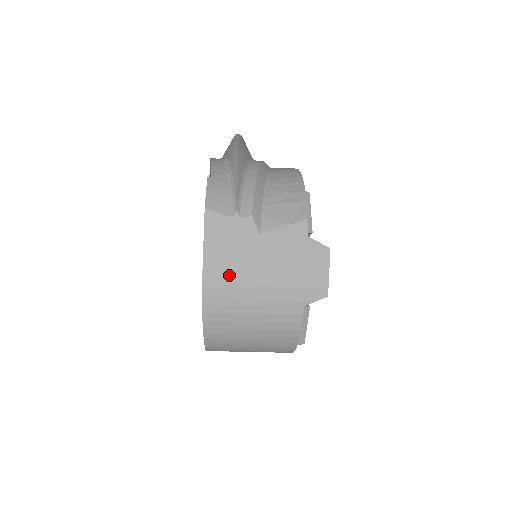
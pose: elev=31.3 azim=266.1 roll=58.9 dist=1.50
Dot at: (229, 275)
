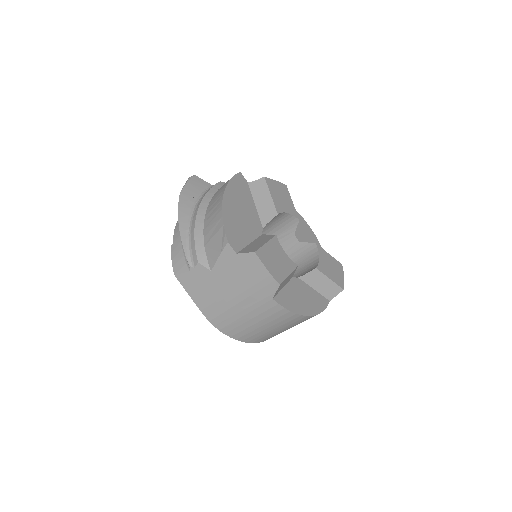
Dot at: (216, 307)
